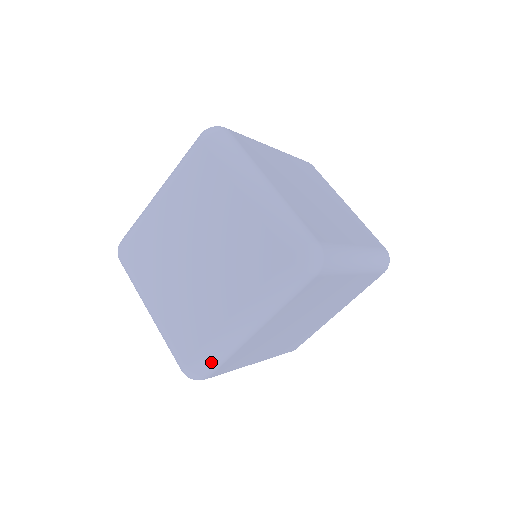
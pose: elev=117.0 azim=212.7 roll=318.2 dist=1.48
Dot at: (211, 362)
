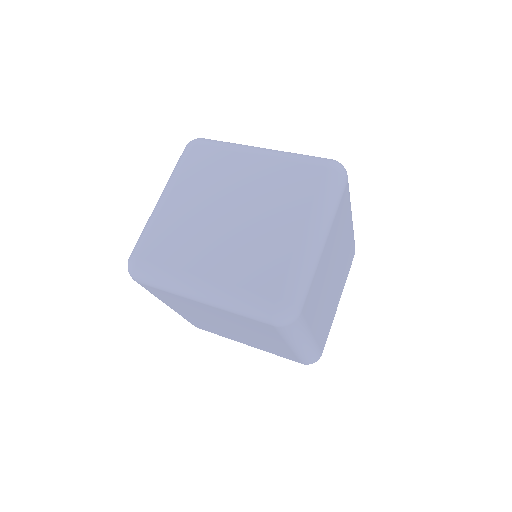
Dot at: (152, 279)
